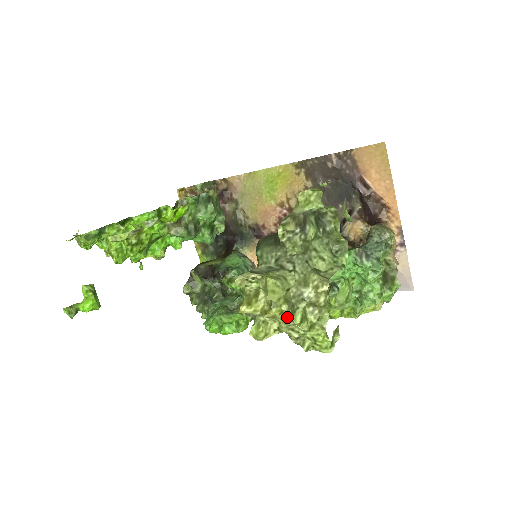
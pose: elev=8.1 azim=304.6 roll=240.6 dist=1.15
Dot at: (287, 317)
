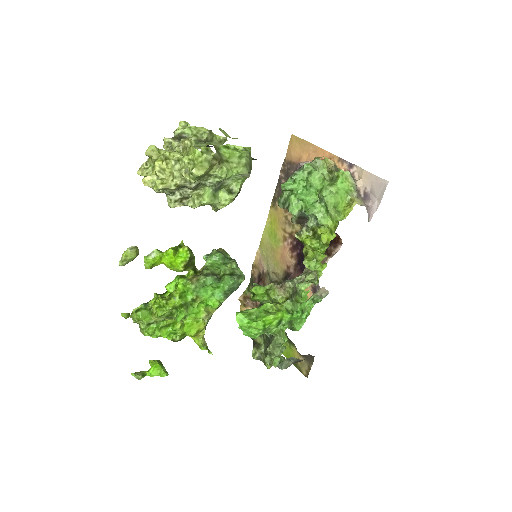
Dot at: (166, 160)
